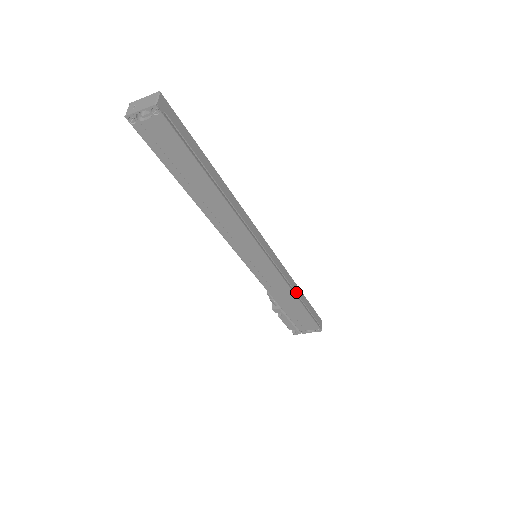
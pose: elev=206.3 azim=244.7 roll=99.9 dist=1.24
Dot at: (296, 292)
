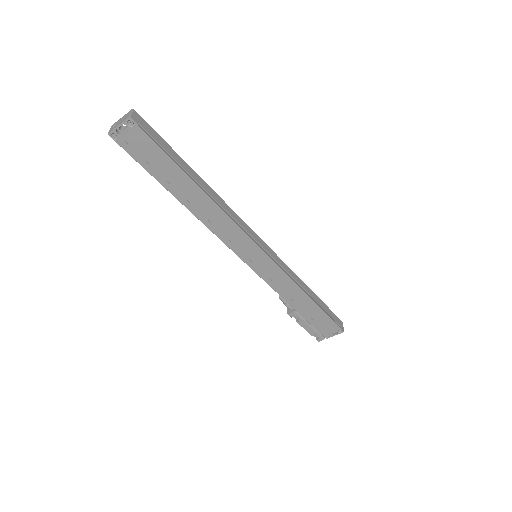
Dot at: (305, 290)
